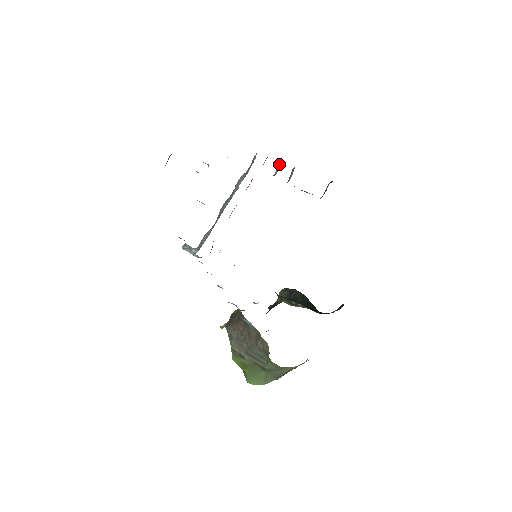
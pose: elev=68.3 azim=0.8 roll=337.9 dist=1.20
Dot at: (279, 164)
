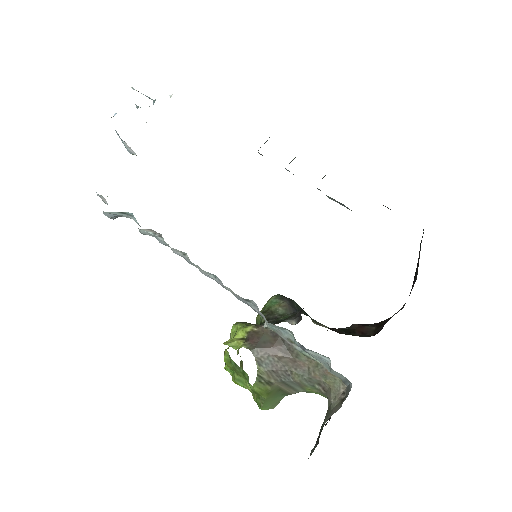
Dot at: occluded
